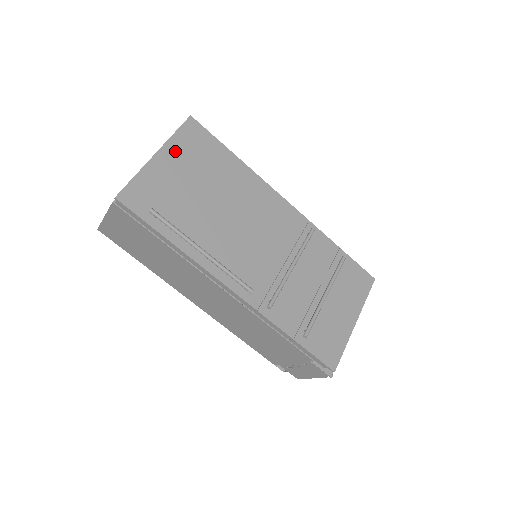
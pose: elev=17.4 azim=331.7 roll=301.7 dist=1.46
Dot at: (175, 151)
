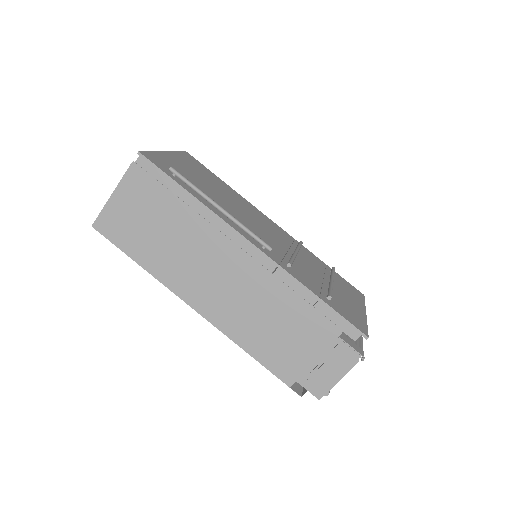
Dot at: (180, 158)
